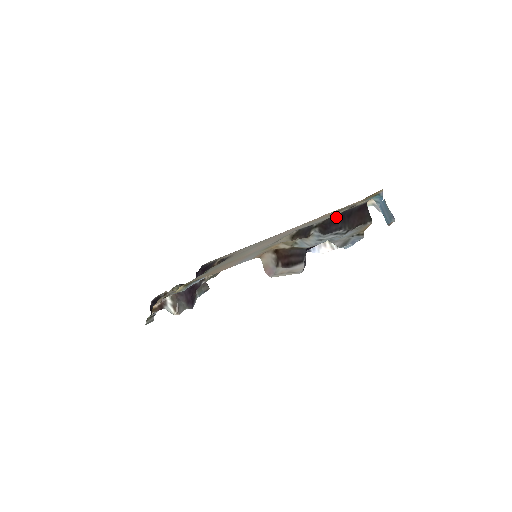
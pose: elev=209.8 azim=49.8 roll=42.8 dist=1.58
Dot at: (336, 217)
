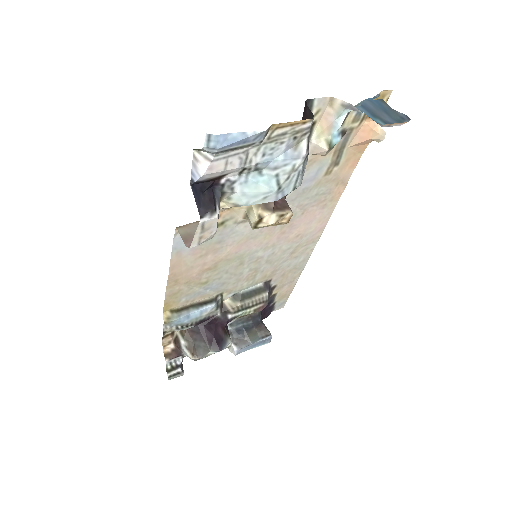
Dot at: occluded
